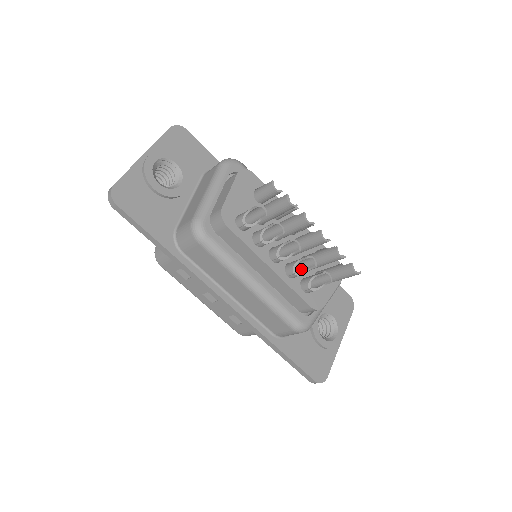
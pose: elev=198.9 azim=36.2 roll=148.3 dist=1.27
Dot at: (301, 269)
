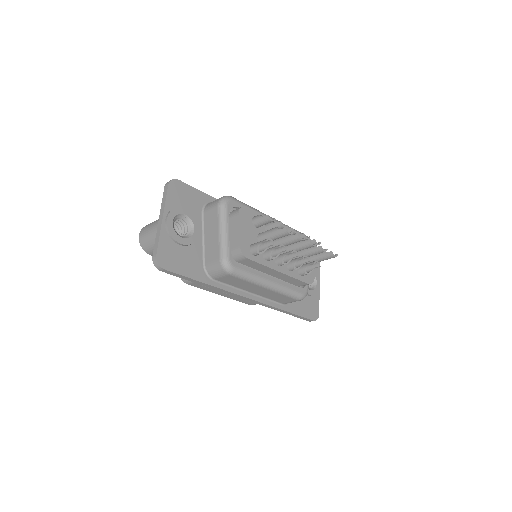
Dot at: (297, 263)
